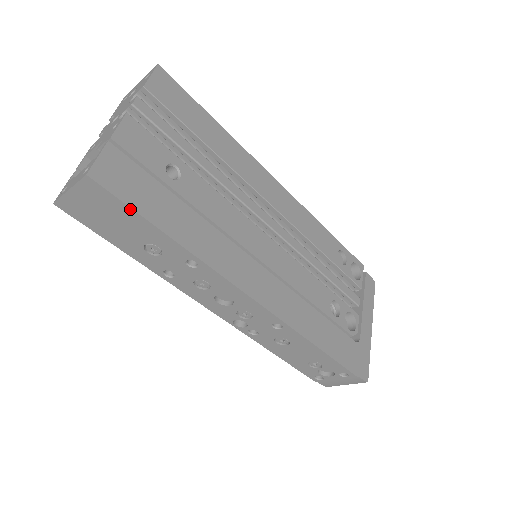
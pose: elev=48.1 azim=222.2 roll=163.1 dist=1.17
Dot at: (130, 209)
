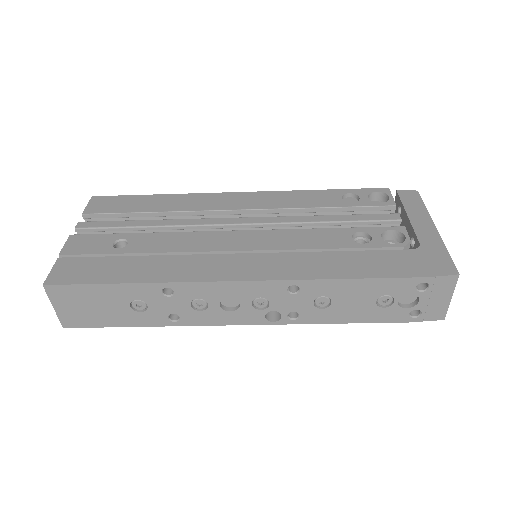
Dot at: (87, 286)
